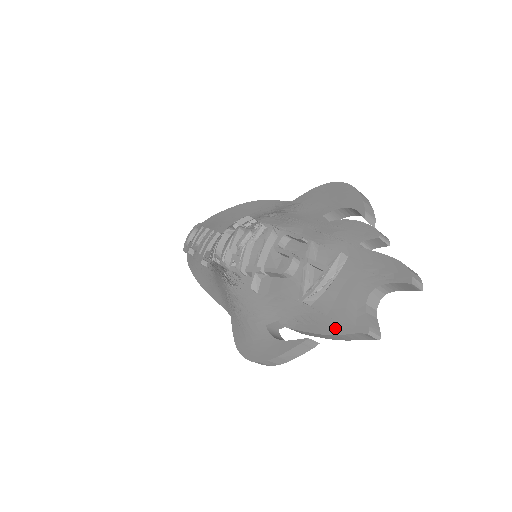
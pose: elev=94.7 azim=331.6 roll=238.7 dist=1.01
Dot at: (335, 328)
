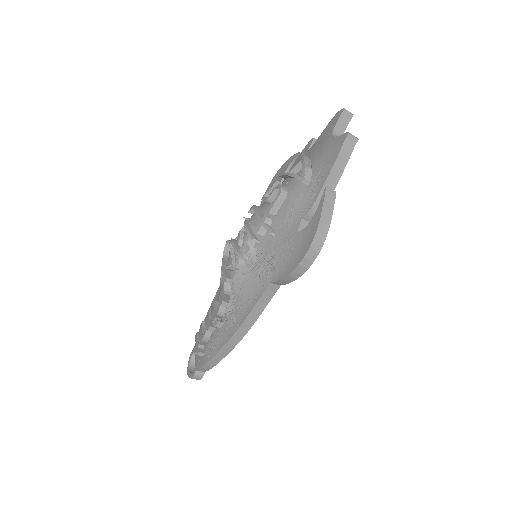
Dot at: (333, 159)
